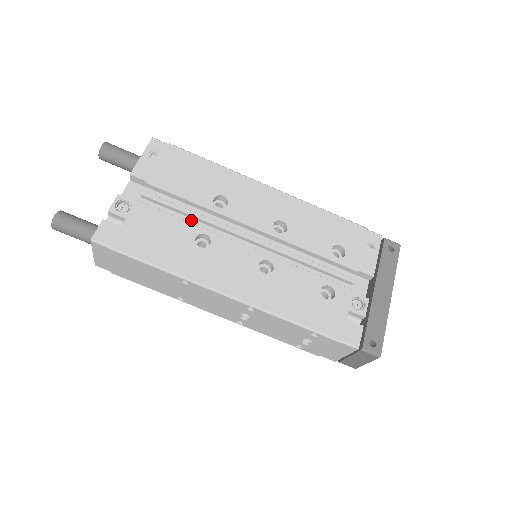
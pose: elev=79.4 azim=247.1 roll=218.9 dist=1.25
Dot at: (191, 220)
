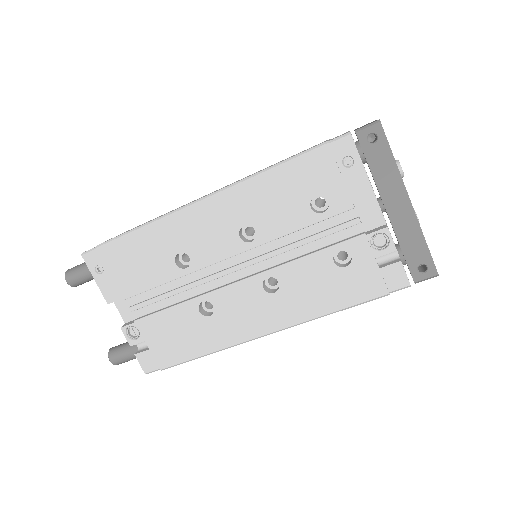
Dot at: occluded
